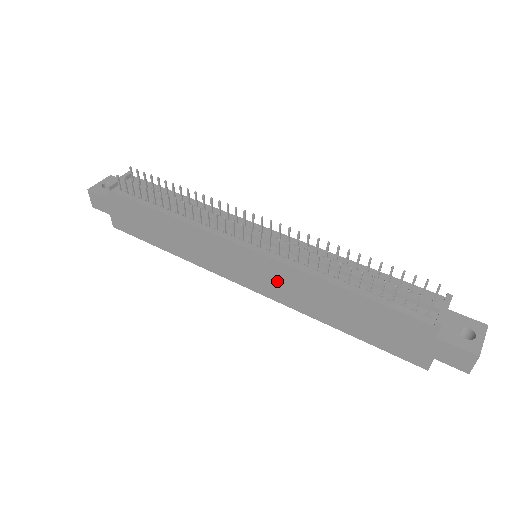
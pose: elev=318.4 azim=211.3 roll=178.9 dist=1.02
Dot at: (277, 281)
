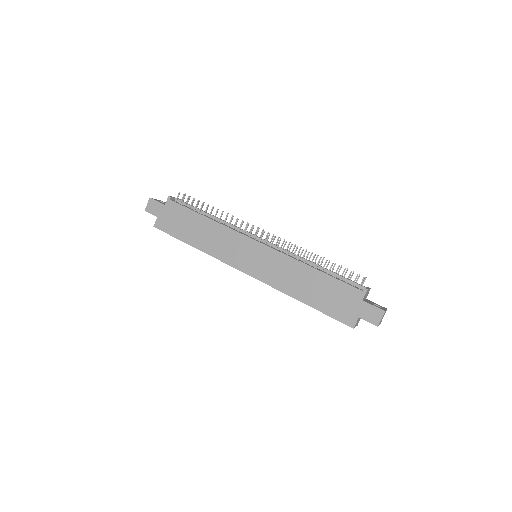
Dot at: (270, 266)
